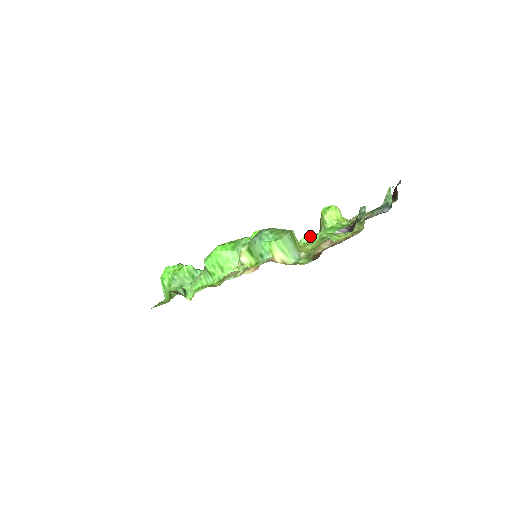
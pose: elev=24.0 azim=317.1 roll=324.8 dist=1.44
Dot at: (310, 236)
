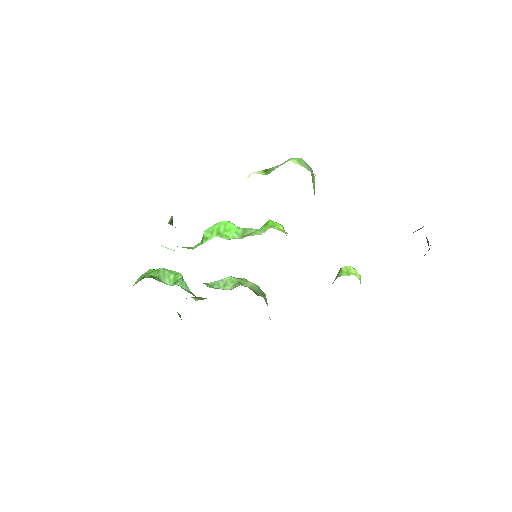
Dot at: occluded
